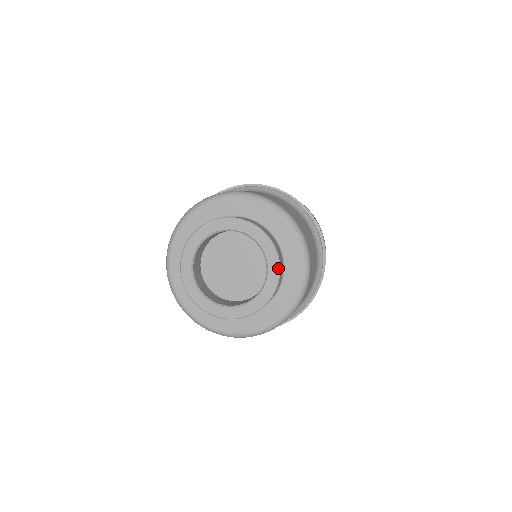
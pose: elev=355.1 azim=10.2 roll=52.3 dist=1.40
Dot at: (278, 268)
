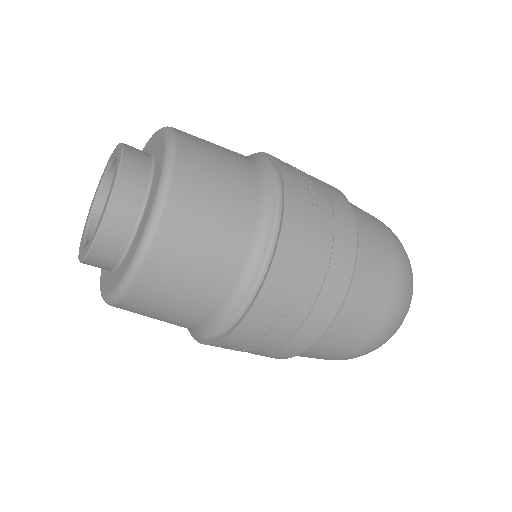
Dot at: (108, 202)
